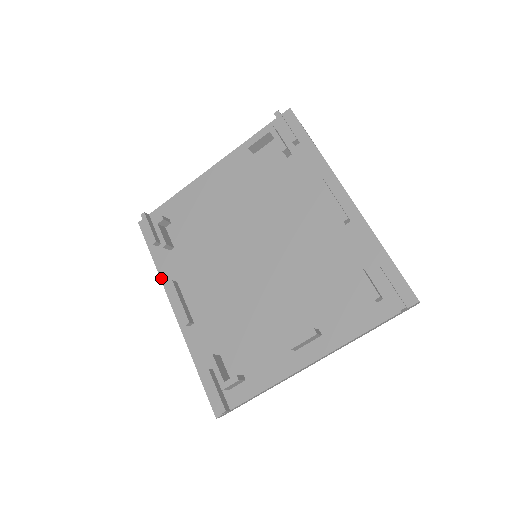
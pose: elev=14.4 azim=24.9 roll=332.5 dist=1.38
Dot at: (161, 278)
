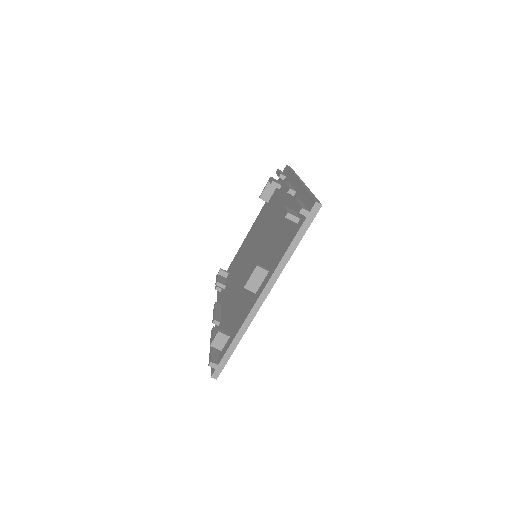
Dot at: occluded
